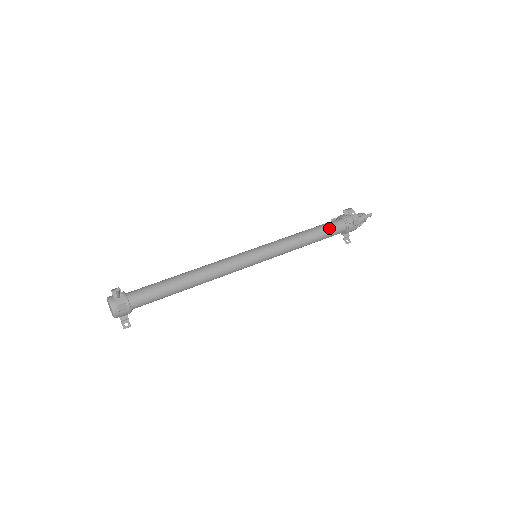
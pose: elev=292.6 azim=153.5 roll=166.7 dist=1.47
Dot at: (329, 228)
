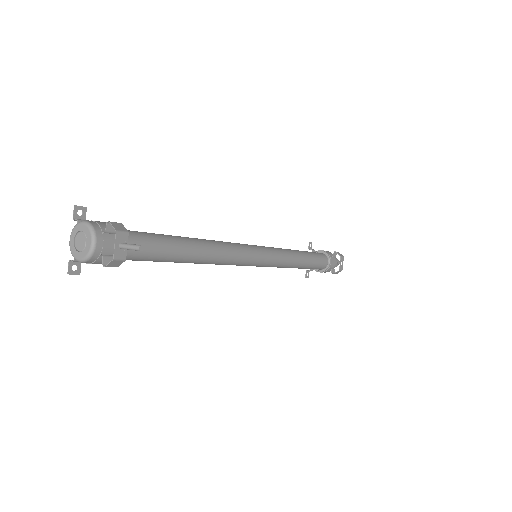
Dot at: (317, 263)
